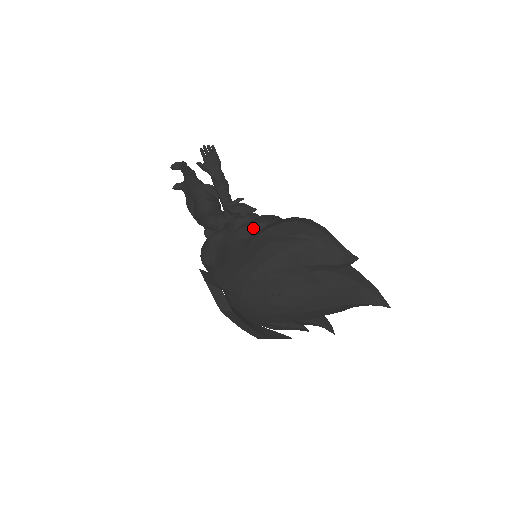
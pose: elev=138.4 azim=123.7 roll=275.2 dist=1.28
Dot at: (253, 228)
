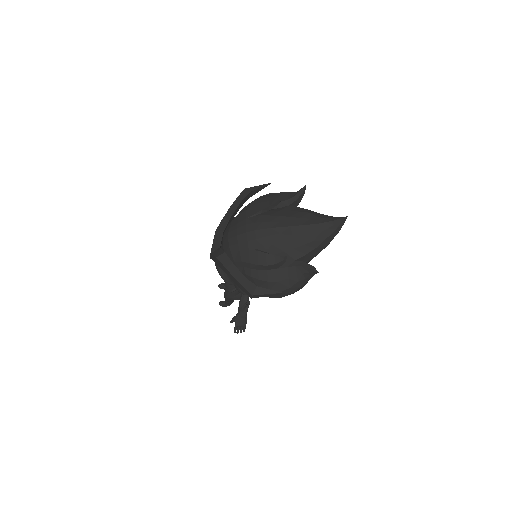
Dot at: occluded
